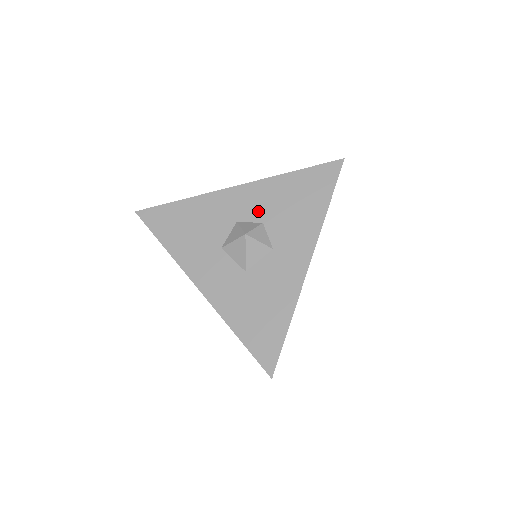
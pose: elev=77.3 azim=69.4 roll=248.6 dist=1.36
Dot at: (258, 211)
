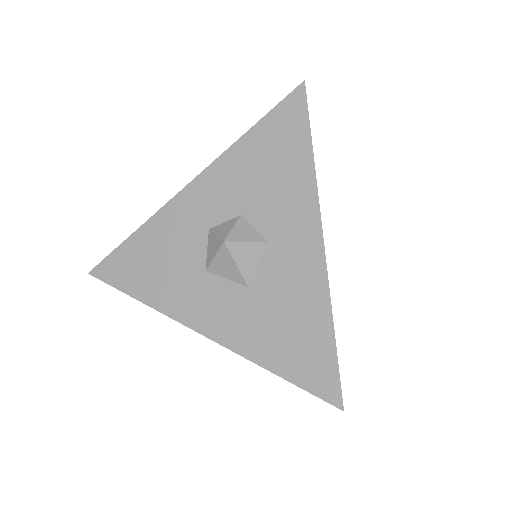
Dot at: (228, 203)
